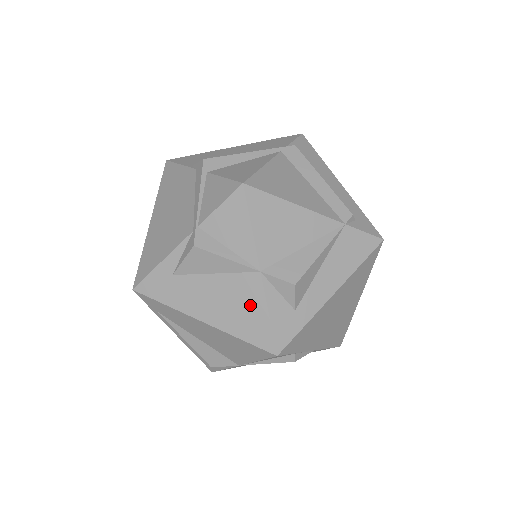
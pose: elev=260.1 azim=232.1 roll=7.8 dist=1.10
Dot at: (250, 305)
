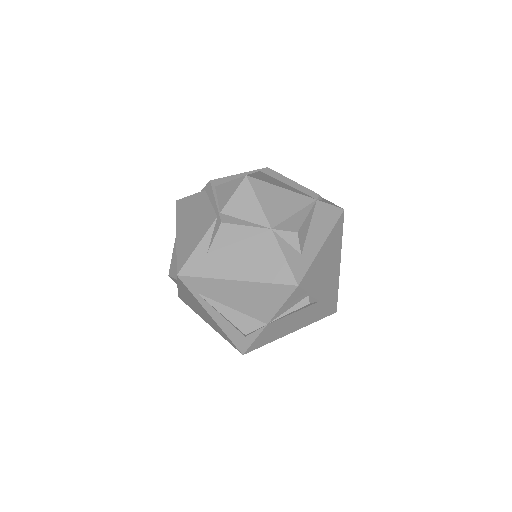
Dot at: (270, 255)
